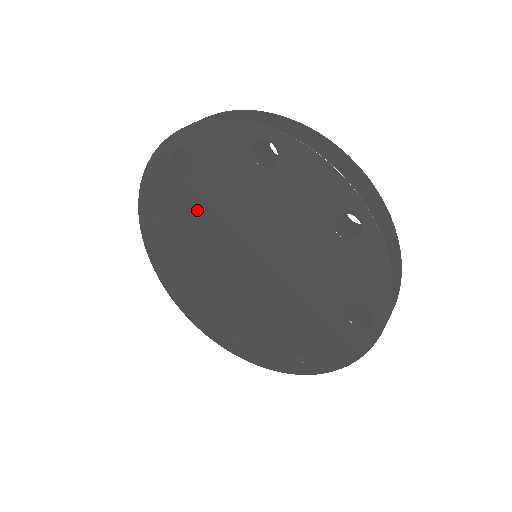
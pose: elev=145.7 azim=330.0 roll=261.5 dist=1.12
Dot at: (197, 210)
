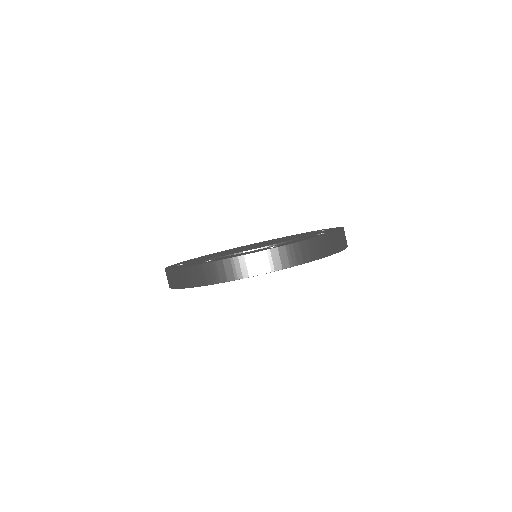
Dot at: occluded
